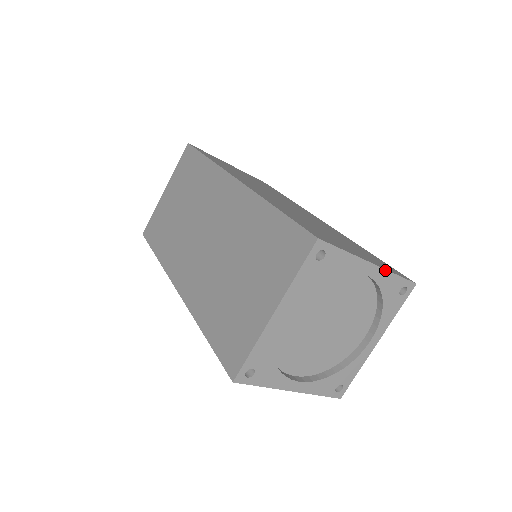
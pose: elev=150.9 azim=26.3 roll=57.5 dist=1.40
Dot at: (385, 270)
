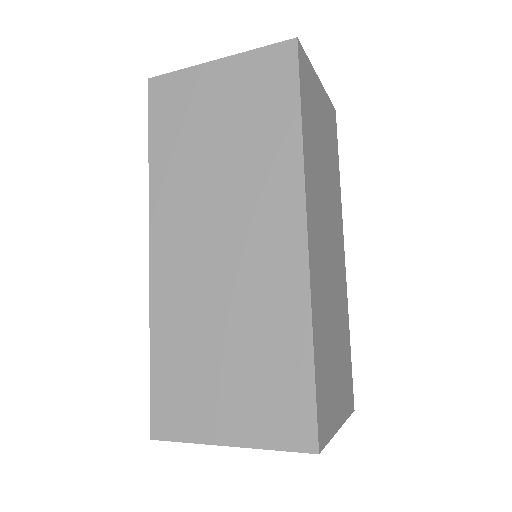
Dot at: (252, 448)
